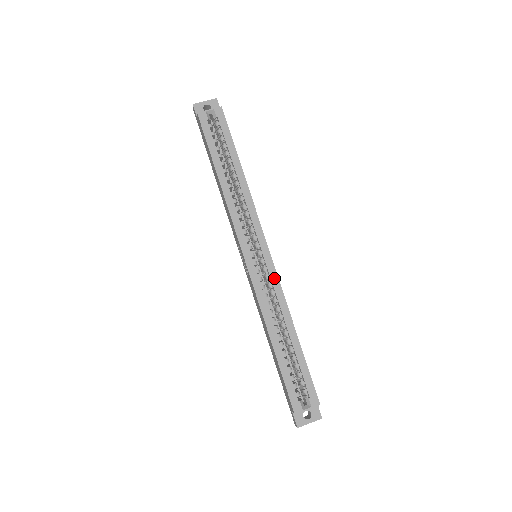
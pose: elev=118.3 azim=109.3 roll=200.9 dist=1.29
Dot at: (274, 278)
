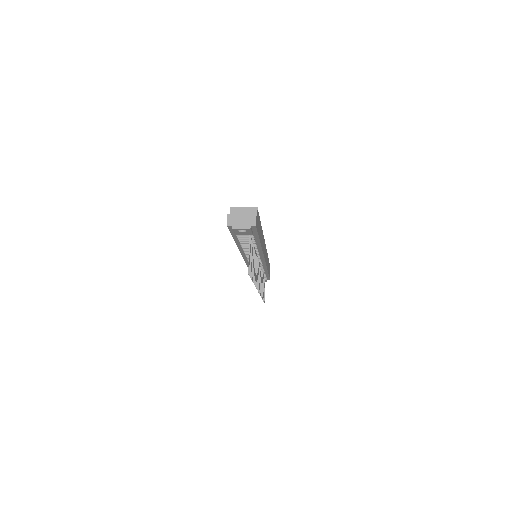
Dot at: occluded
